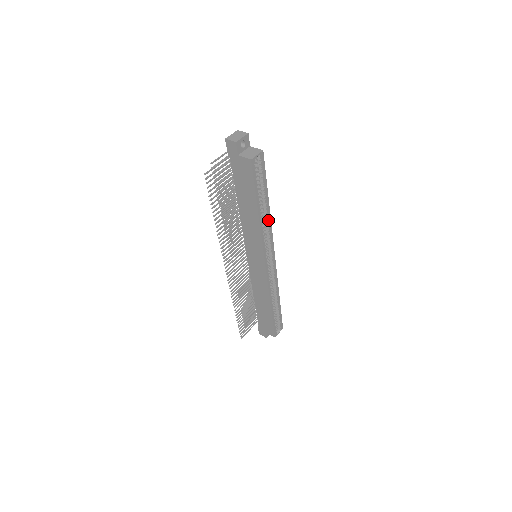
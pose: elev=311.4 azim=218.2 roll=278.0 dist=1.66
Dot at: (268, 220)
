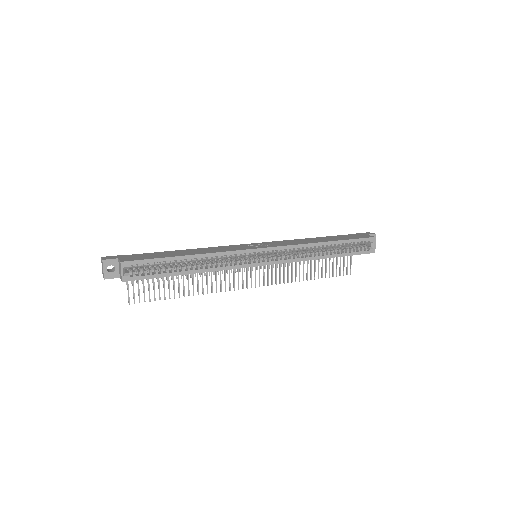
Dot at: (210, 257)
